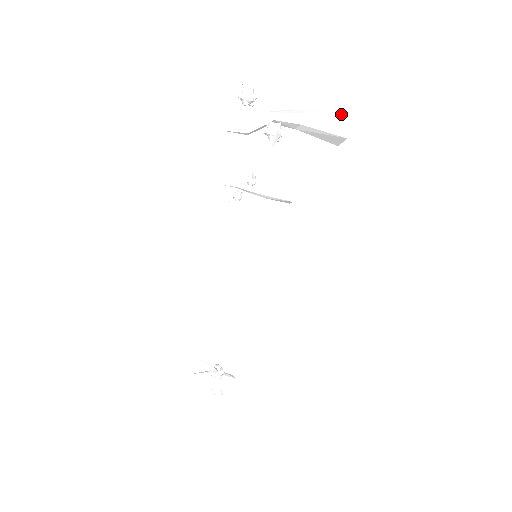
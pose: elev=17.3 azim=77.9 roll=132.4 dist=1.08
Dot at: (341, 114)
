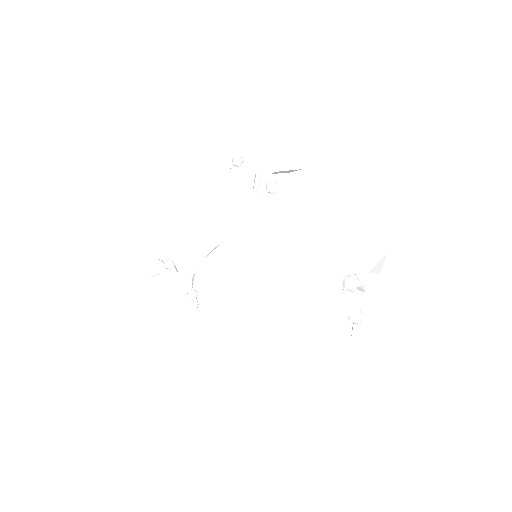
Dot at: (403, 280)
